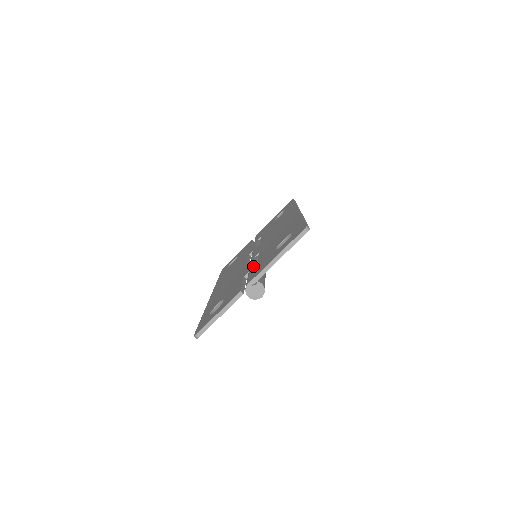
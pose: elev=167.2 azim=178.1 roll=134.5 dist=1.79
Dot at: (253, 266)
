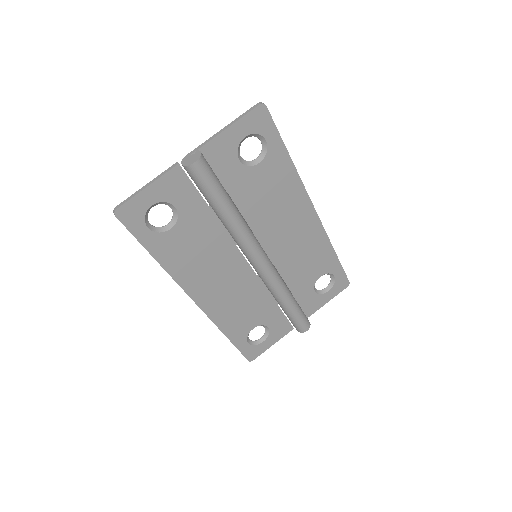
Dot at: occluded
